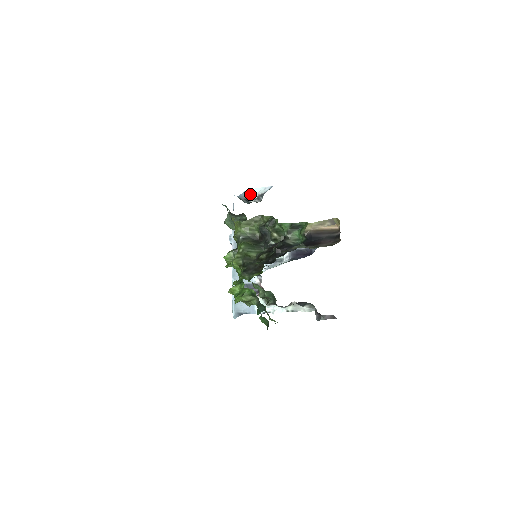
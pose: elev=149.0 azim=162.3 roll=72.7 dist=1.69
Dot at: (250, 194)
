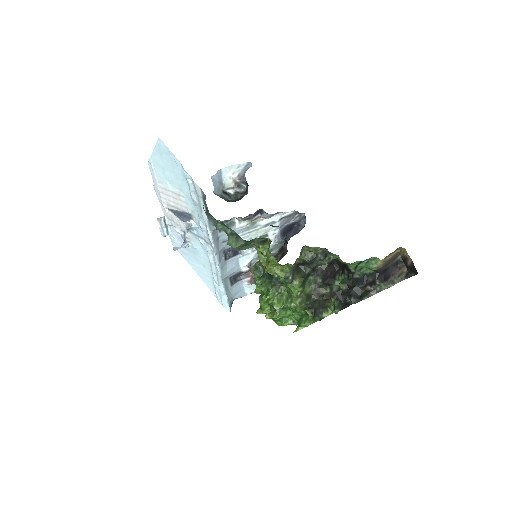
Dot at: (221, 178)
